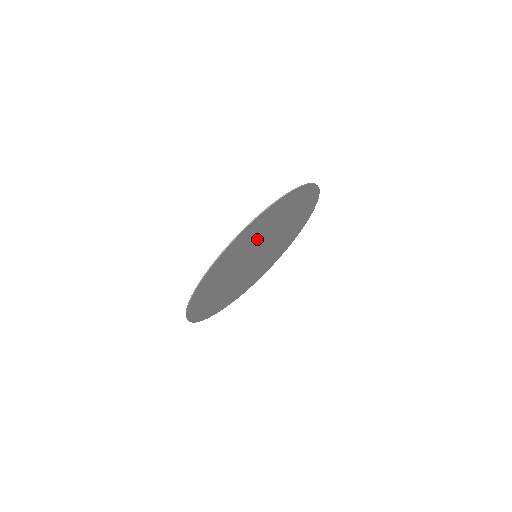
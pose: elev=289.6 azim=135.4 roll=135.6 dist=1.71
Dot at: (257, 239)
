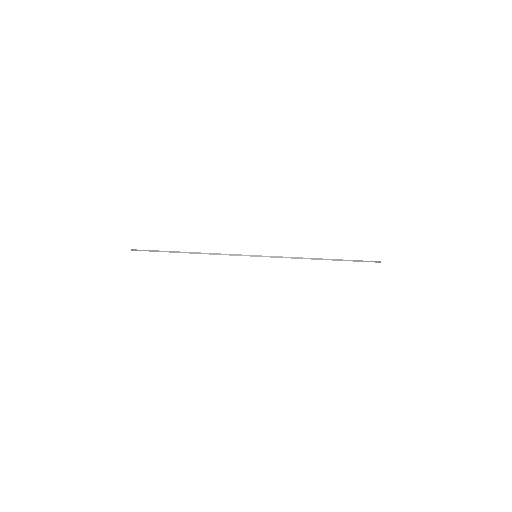
Dot at: occluded
